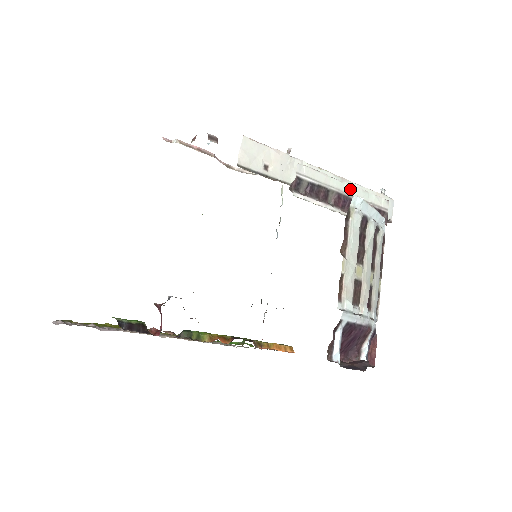
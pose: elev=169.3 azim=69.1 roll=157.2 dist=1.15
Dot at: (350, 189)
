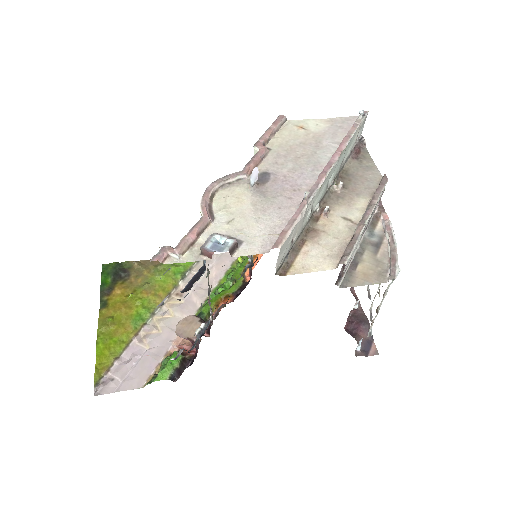
Dot at: (369, 218)
